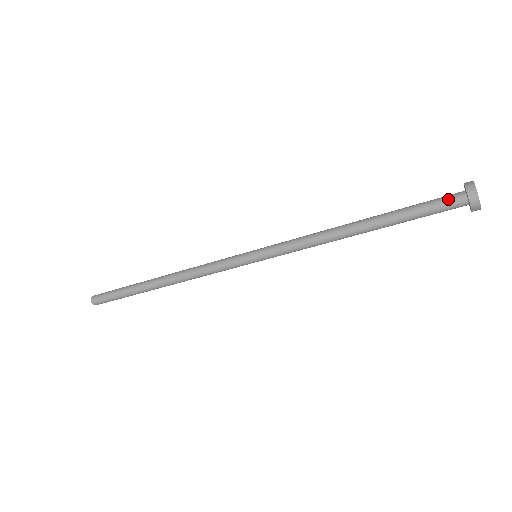
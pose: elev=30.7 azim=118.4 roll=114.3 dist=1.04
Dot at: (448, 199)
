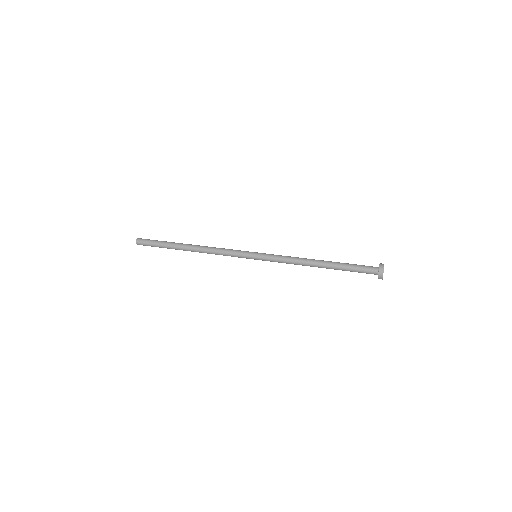
Dot at: (369, 272)
